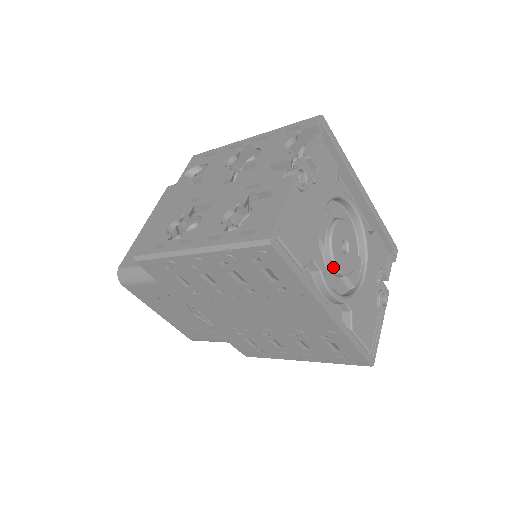
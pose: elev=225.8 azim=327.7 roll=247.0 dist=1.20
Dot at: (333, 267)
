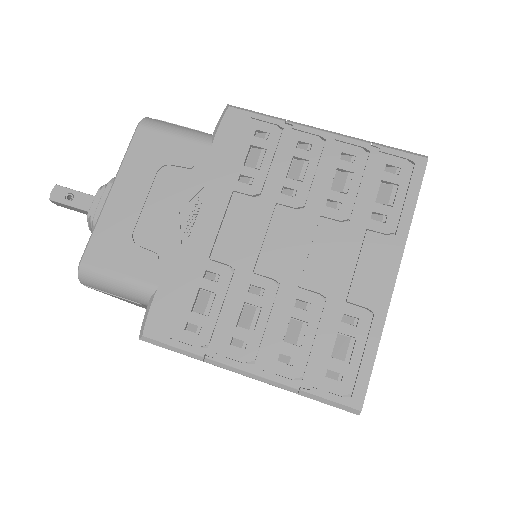
Dot at: occluded
